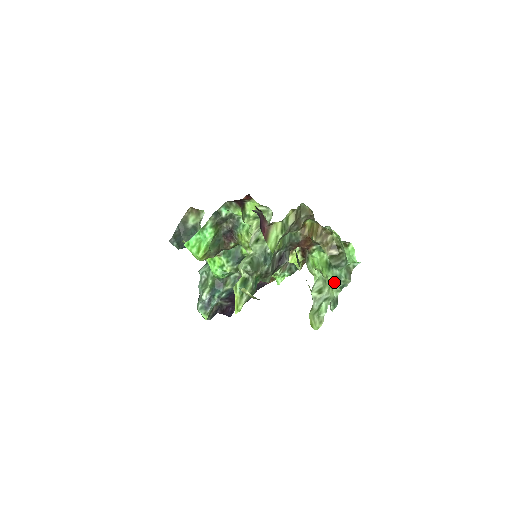
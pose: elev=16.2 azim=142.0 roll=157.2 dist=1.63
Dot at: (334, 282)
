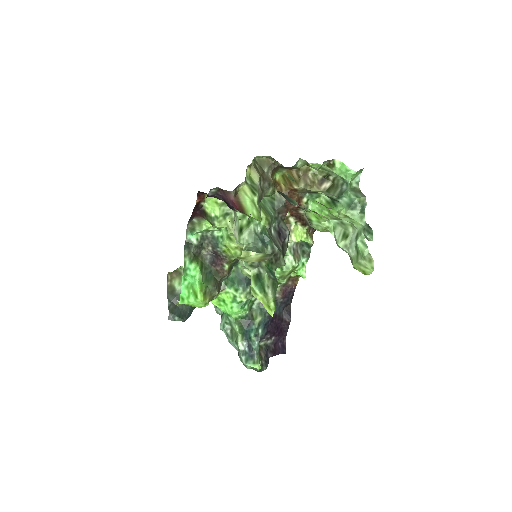
Dot at: (350, 211)
